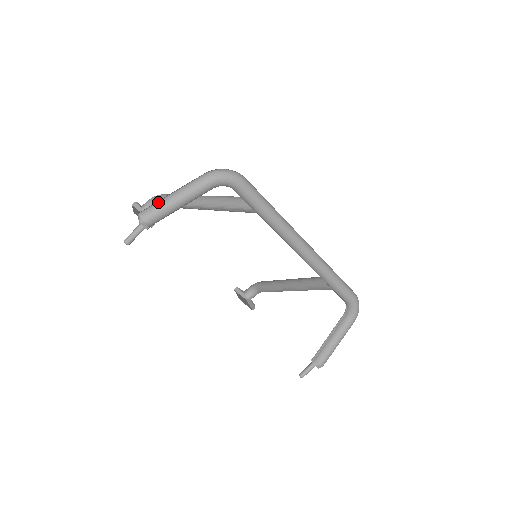
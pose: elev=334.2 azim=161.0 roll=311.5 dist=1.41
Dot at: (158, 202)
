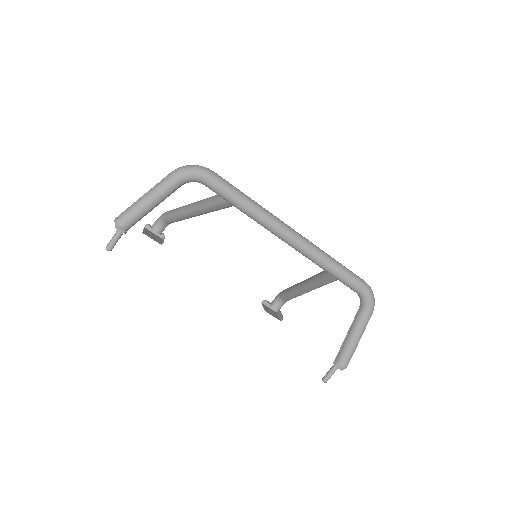
Dot at: (130, 206)
